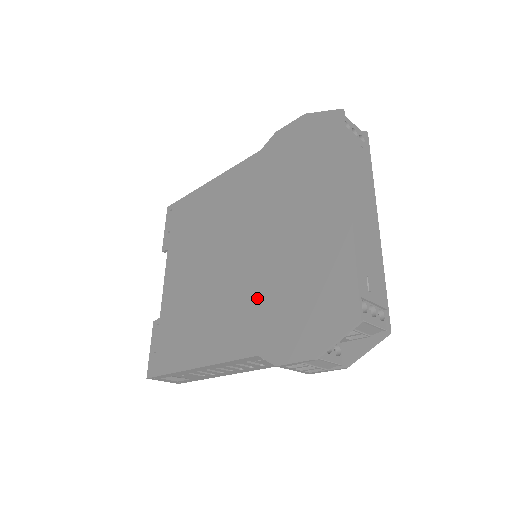
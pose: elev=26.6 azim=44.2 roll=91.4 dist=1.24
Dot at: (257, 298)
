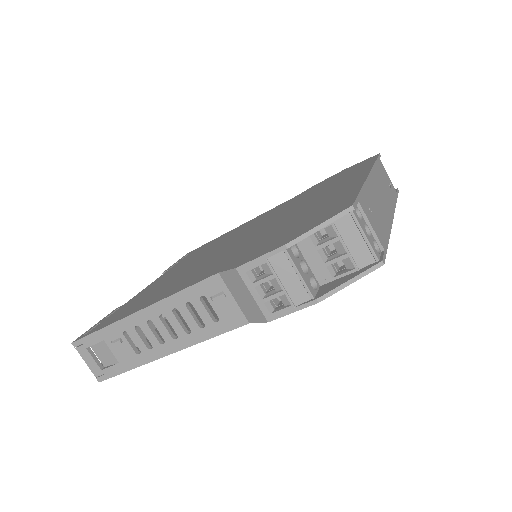
Dot at: (243, 247)
